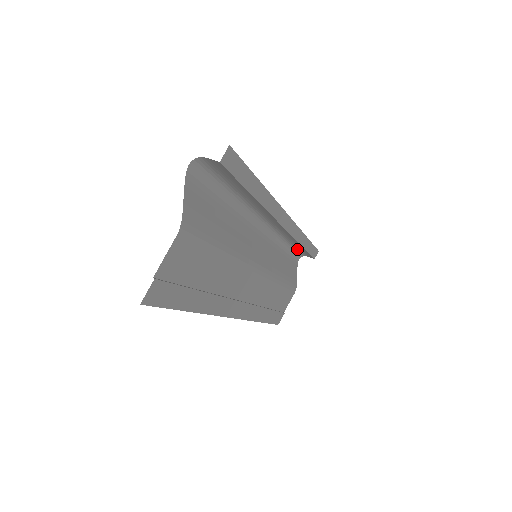
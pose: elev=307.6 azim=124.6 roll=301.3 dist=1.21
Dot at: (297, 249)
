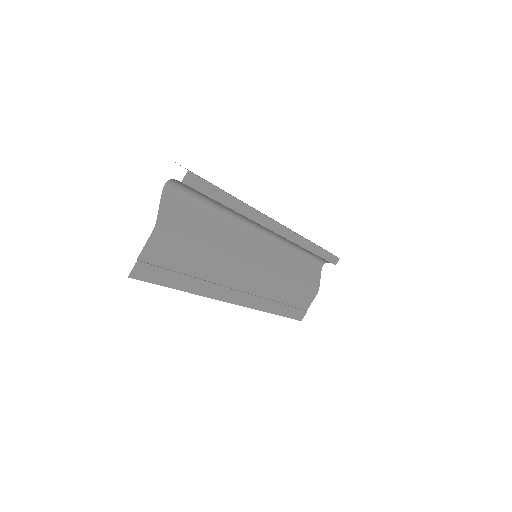
Dot at: (314, 255)
